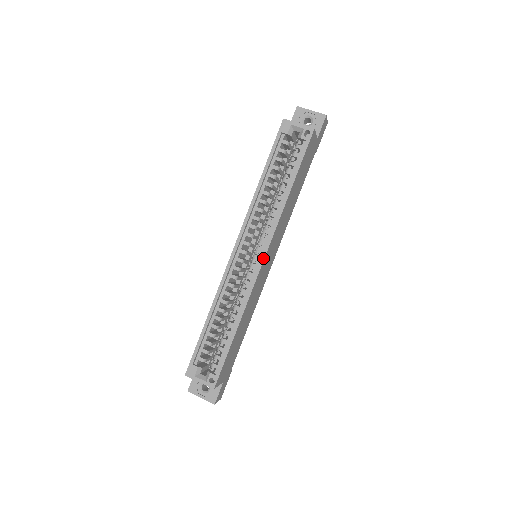
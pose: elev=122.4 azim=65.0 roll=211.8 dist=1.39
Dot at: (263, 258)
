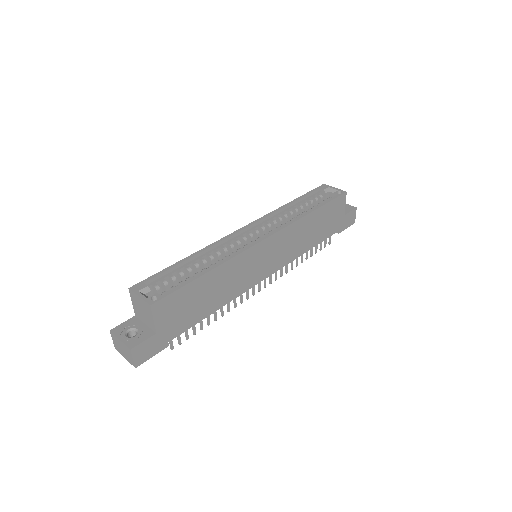
Dot at: (266, 237)
